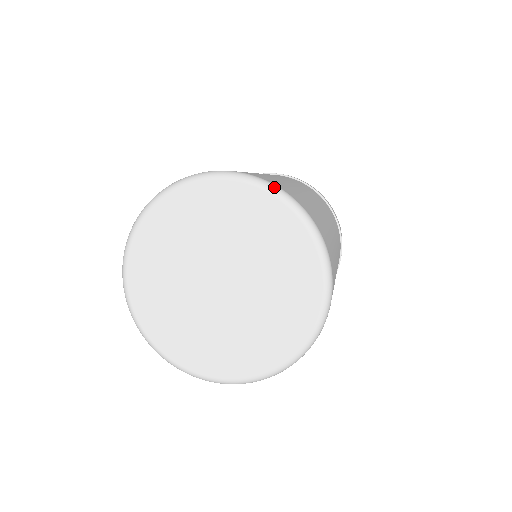
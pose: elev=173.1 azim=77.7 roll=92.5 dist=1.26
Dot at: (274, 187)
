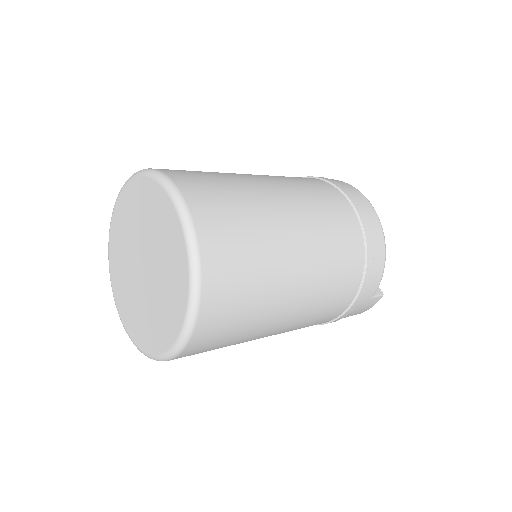
Dot at: (195, 256)
